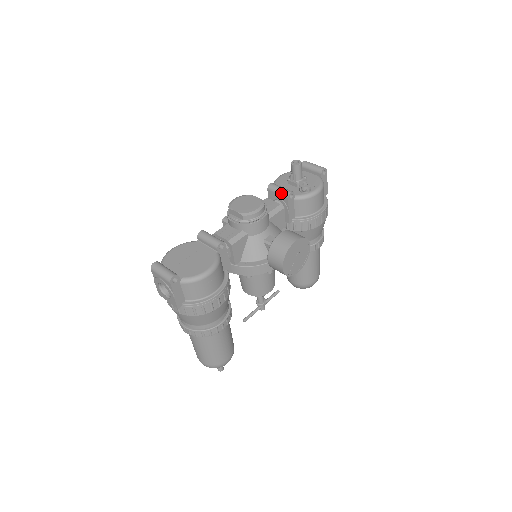
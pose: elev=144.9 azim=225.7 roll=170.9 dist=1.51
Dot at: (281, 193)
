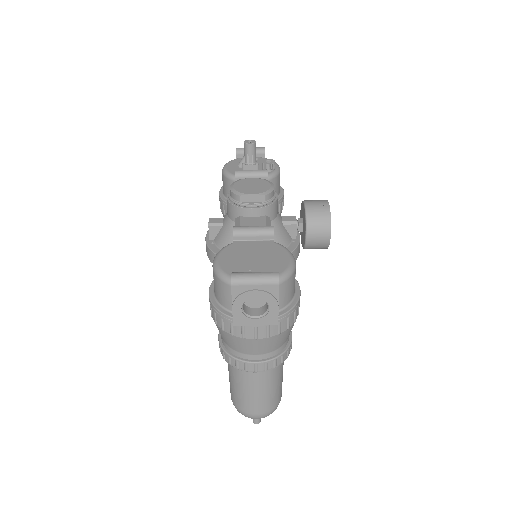
Dot at: (257, 175)
